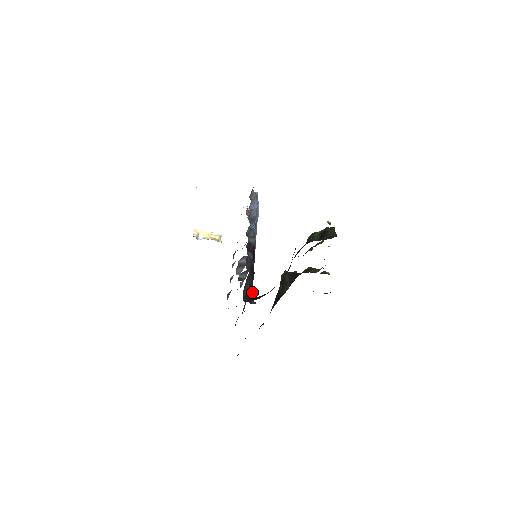
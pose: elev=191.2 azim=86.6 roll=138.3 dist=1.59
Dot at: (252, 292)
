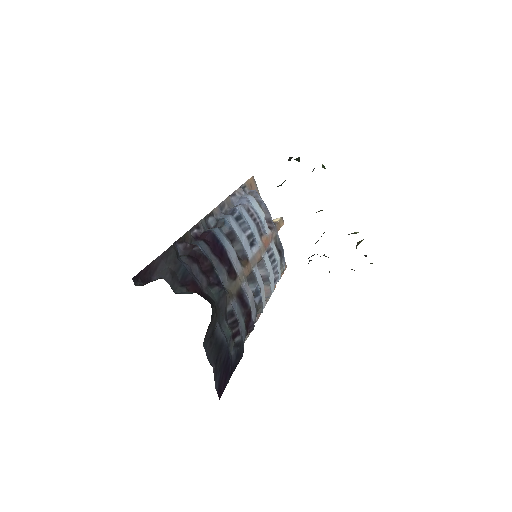
Dot at: (193, 282)
